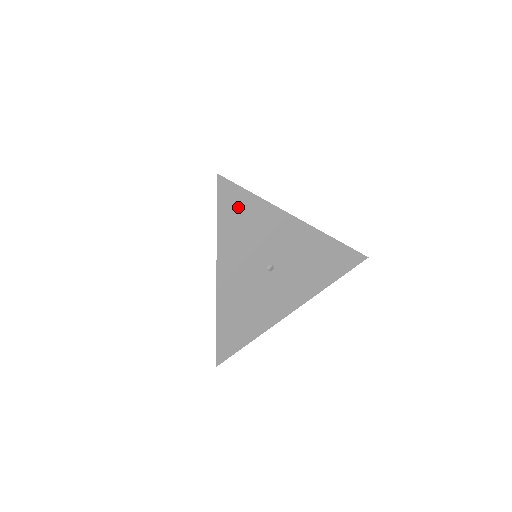
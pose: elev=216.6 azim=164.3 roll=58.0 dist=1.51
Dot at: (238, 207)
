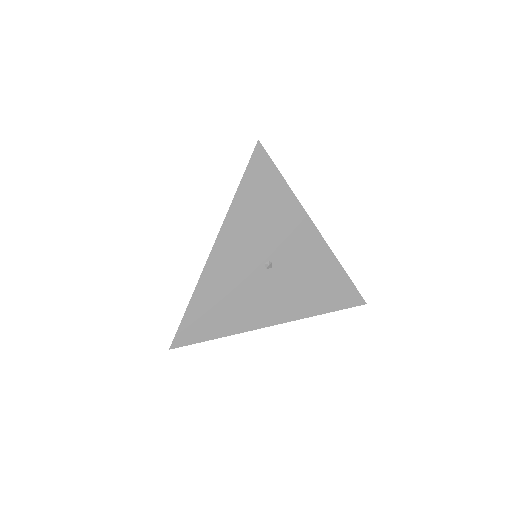
Dot at: (264, 184)
